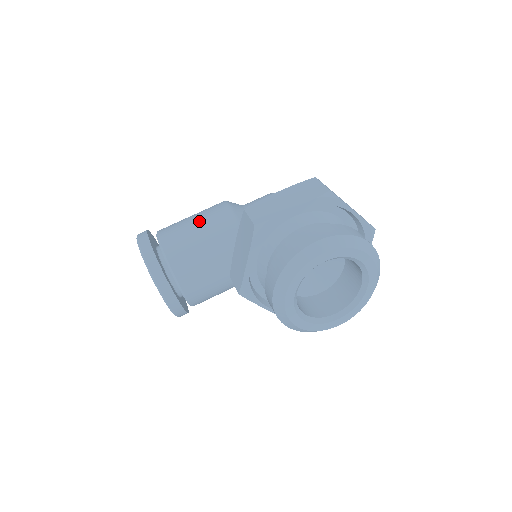
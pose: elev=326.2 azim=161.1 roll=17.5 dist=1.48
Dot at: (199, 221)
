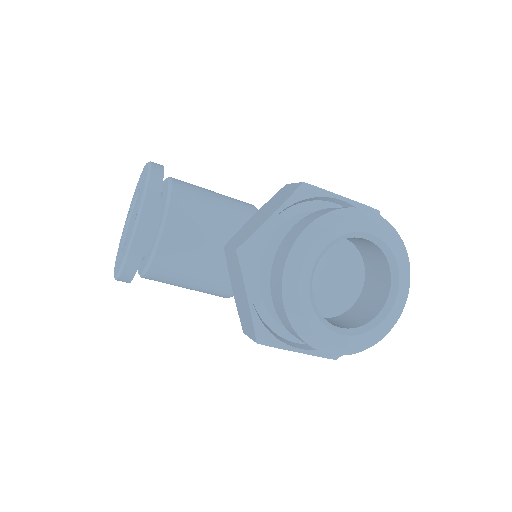
Dot at: (218, 193)
